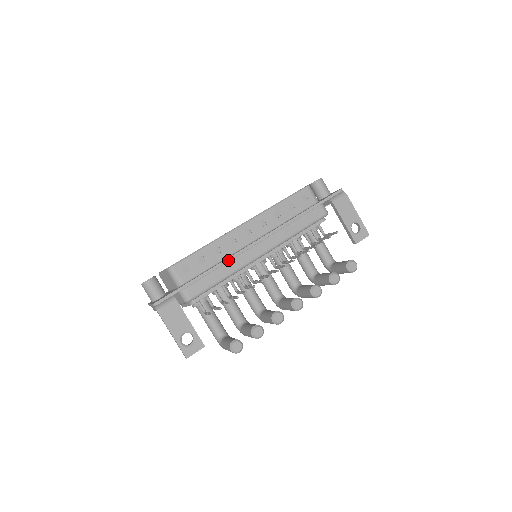
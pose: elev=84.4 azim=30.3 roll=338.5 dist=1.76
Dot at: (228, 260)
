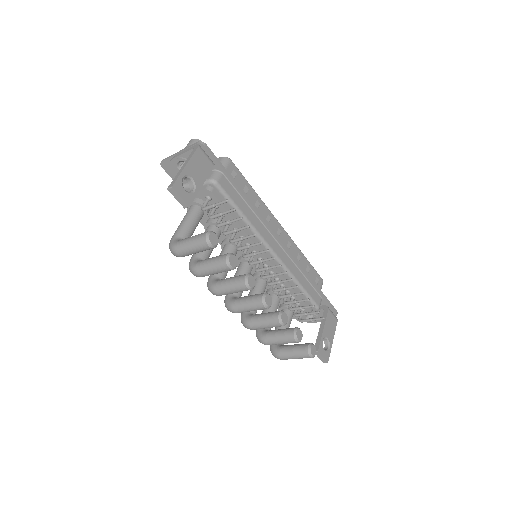
Dot at: (259, 214)
